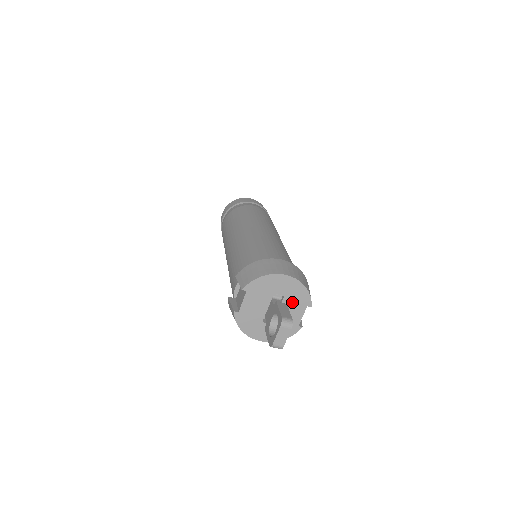
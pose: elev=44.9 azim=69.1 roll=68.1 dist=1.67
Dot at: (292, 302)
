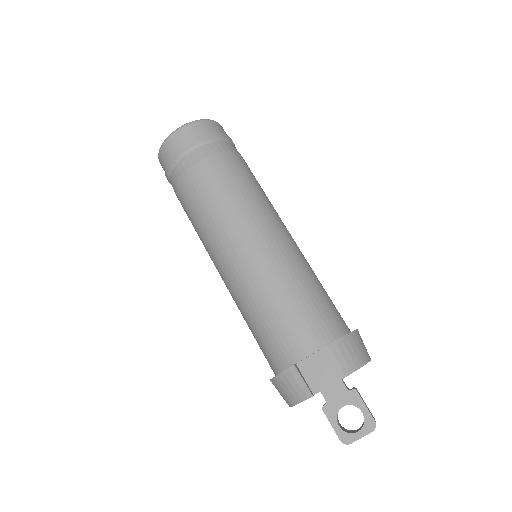
Dot at: occluded
